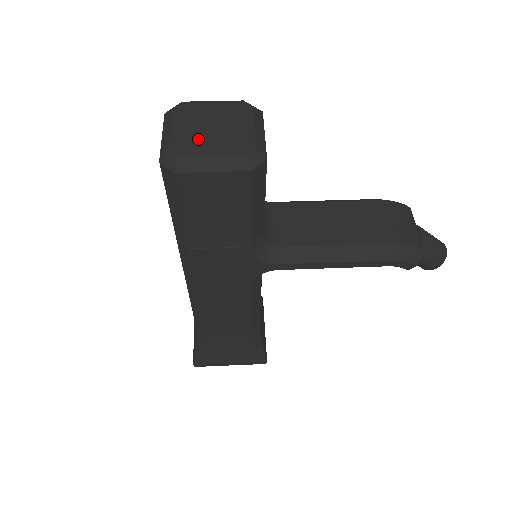
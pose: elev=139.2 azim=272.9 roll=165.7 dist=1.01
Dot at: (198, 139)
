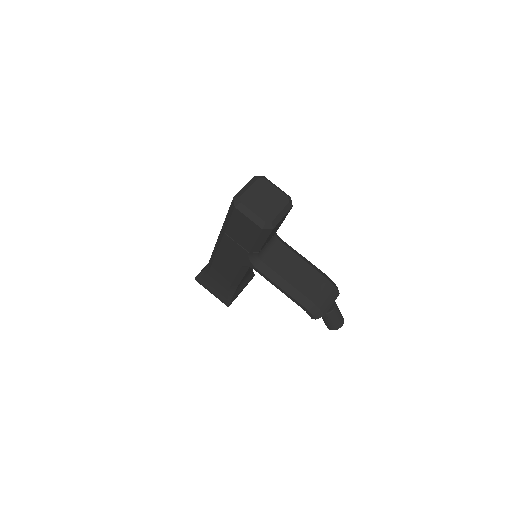
Dot at: (254, 201)
